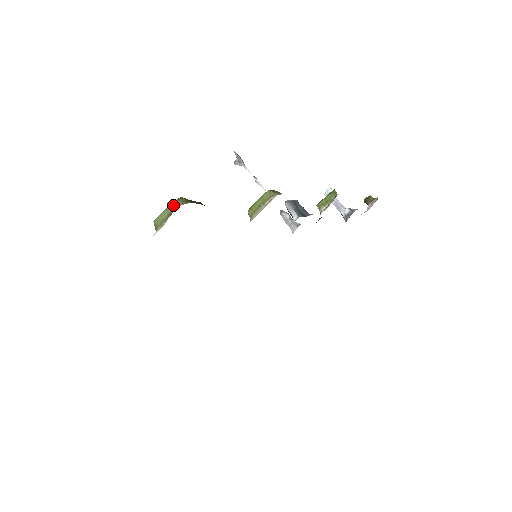
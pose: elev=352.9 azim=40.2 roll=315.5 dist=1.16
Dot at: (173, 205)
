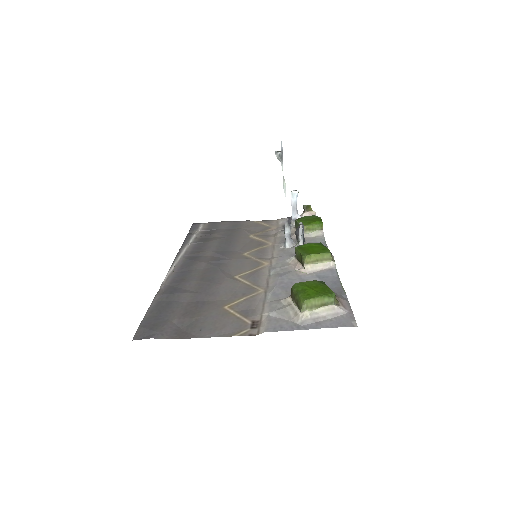
Dot at: (330, 300)
